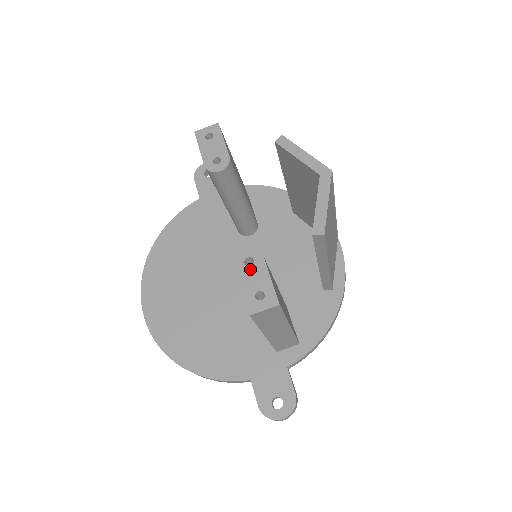
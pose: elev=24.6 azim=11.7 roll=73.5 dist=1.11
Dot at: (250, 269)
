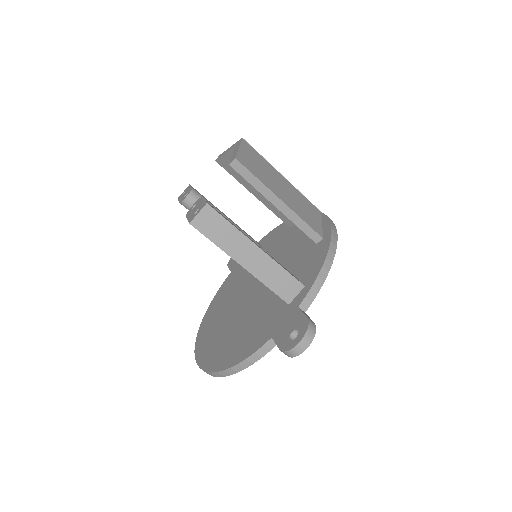
Dot at: (194, 208)
